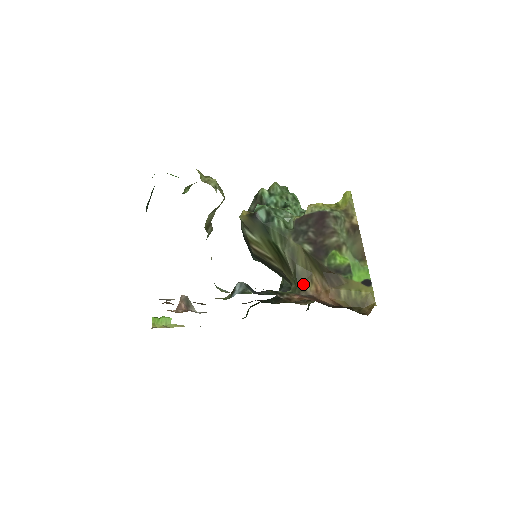
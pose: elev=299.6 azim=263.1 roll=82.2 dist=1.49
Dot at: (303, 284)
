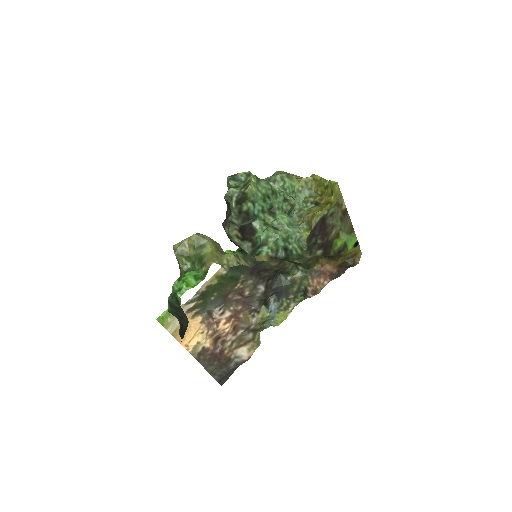
Dot at: (312, 267)
